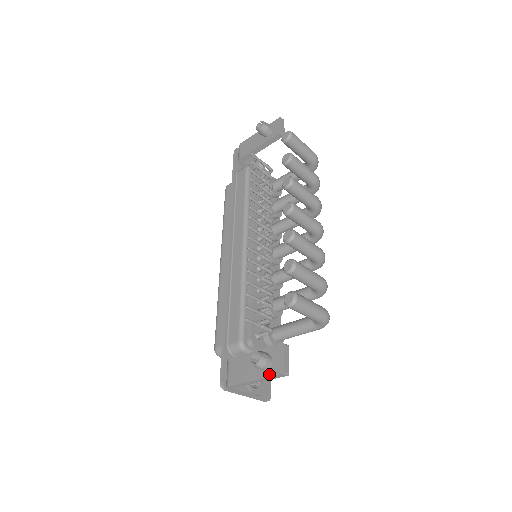
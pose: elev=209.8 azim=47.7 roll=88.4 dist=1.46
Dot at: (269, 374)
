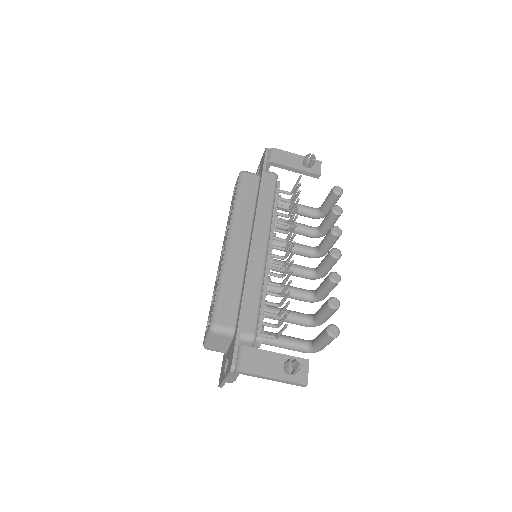
Dot at: (292, 380)
